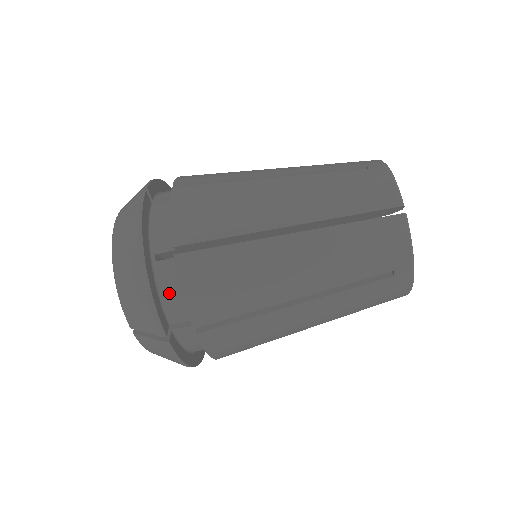
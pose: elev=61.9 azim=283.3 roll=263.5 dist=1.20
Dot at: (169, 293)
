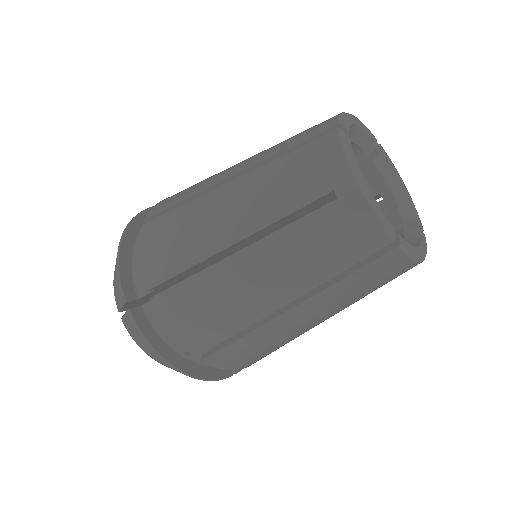
Dot at: occluded
